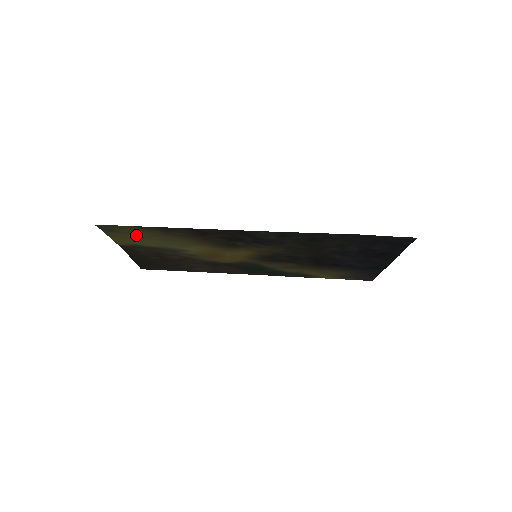
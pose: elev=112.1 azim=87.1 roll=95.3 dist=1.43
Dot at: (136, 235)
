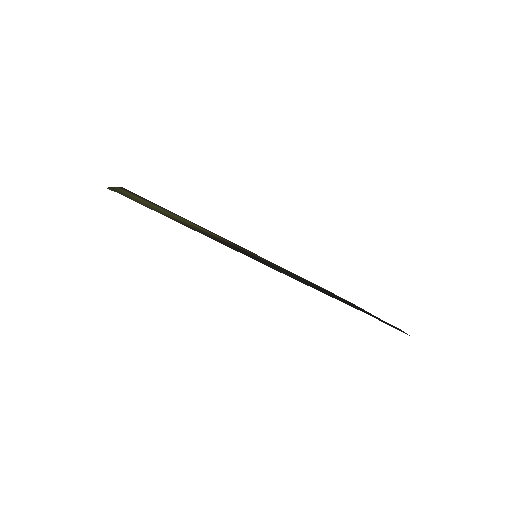
Dot at: occluded
